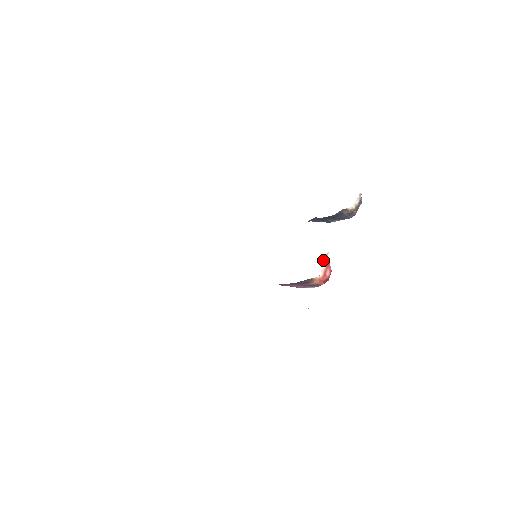
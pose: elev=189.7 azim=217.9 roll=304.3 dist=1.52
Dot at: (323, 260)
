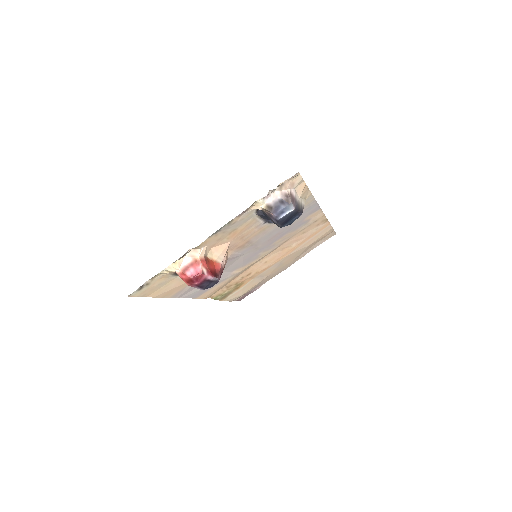
Dot at: (185, 255)
